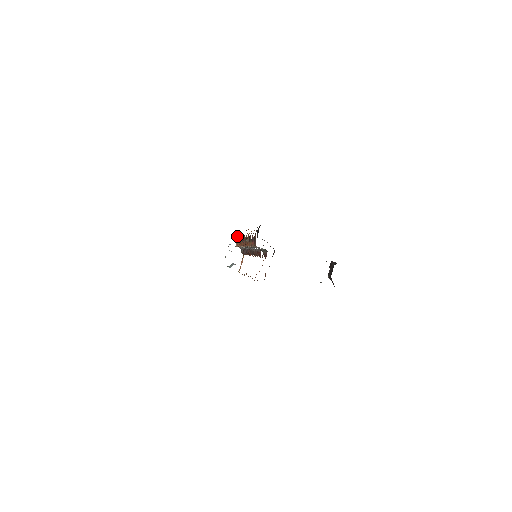
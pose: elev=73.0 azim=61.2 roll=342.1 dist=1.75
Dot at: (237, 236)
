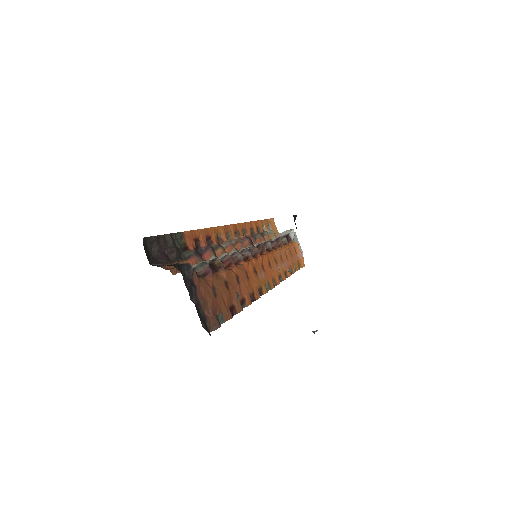
Dot at: (270, 225)
